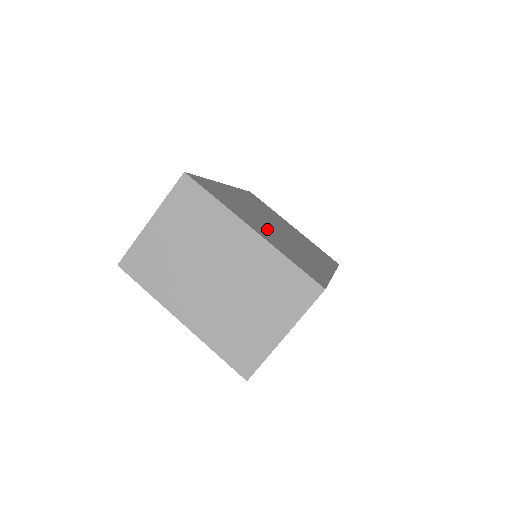
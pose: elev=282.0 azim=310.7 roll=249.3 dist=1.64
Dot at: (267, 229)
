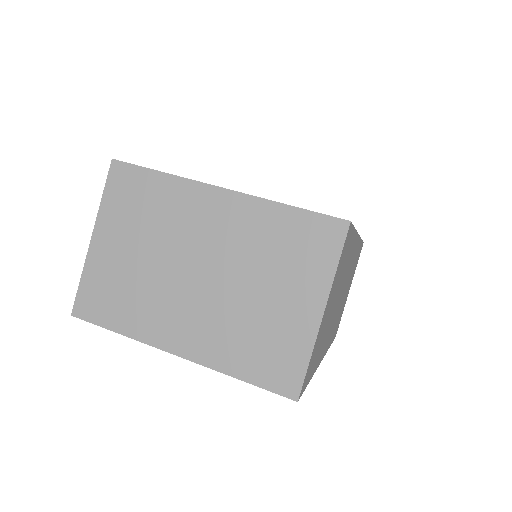
Dot at: occluded
